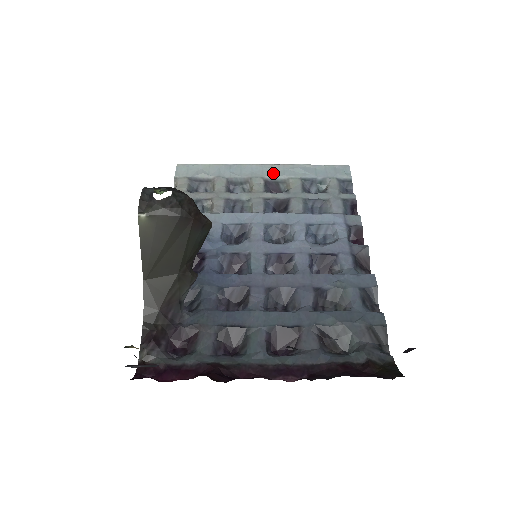
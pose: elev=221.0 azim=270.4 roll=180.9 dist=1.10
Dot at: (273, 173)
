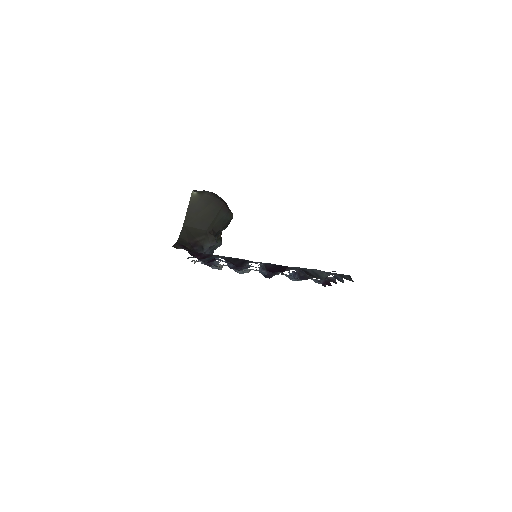
Dot at: occluded
